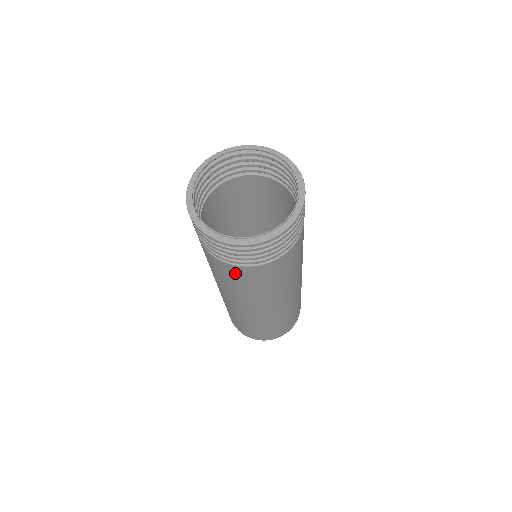
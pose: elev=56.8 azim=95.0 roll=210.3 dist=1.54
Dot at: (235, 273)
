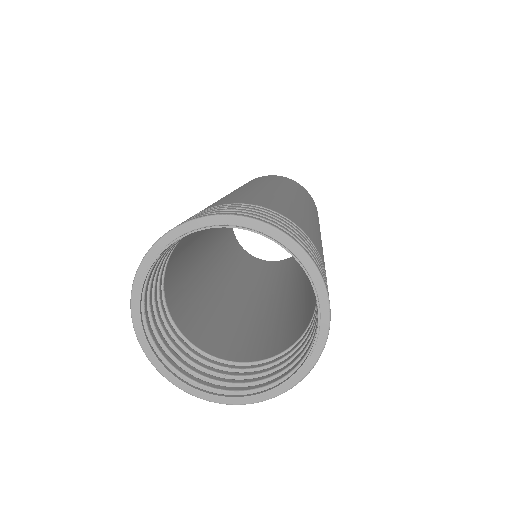
Dot at: occluded
